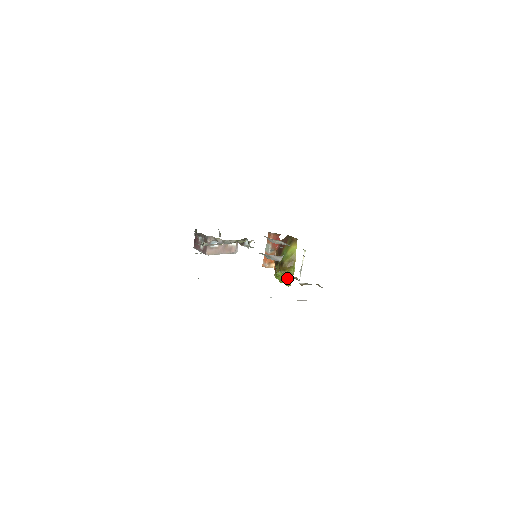
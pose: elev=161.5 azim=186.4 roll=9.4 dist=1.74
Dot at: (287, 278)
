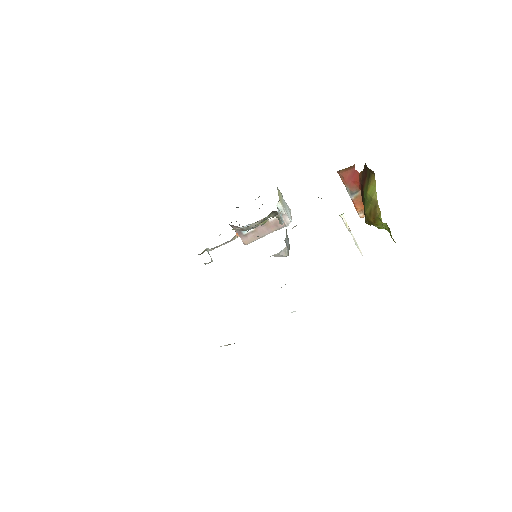
Dot at: (389, 230)
